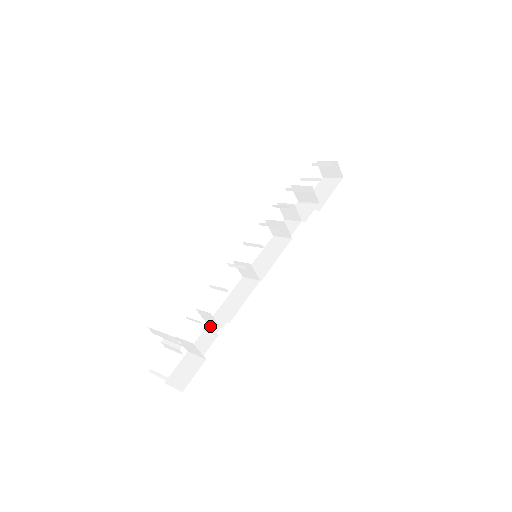
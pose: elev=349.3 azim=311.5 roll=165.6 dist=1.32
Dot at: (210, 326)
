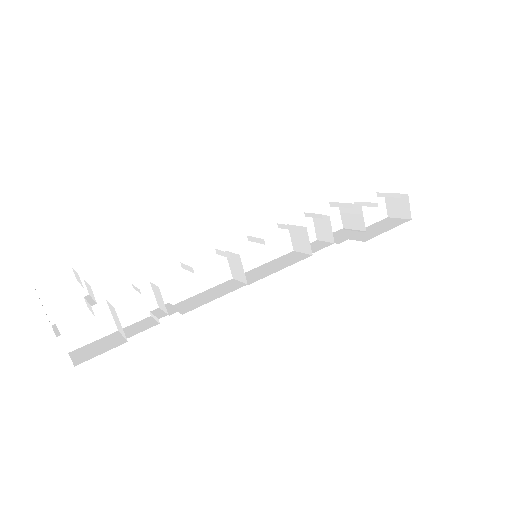
Dot at: (159, 311)
